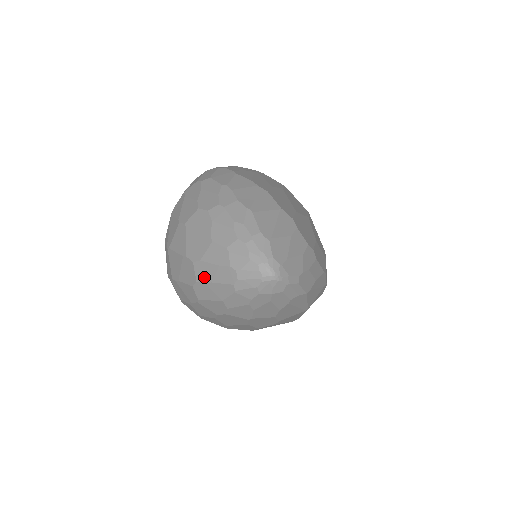
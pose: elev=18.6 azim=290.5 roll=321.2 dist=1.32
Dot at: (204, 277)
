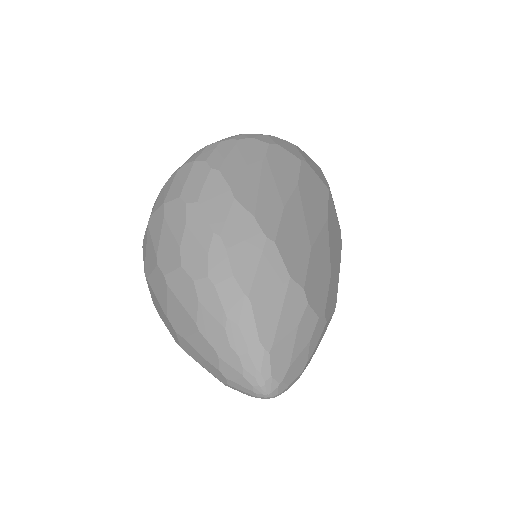
Dot at: (189, 352)
